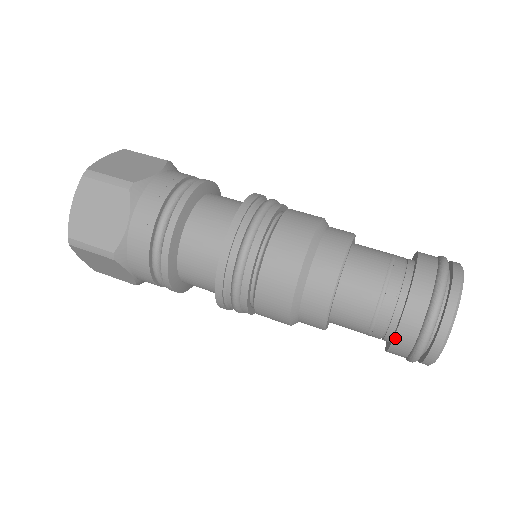
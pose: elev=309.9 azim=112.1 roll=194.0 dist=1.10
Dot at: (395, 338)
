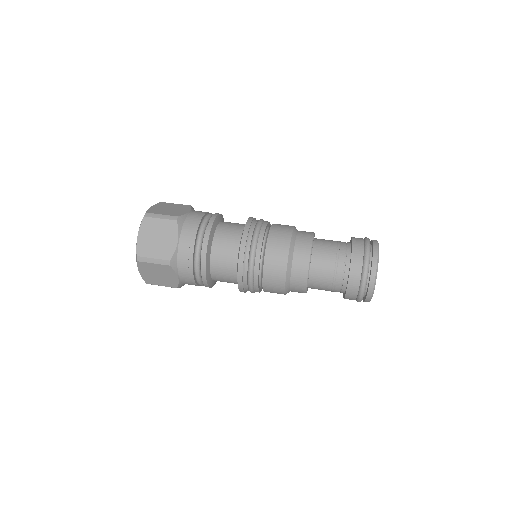
Dot at: (348, 283)
